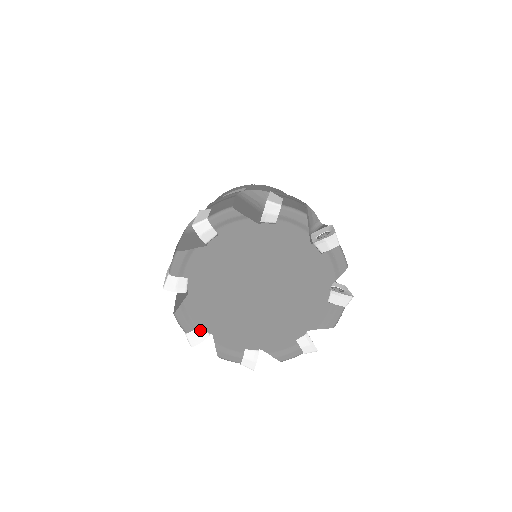
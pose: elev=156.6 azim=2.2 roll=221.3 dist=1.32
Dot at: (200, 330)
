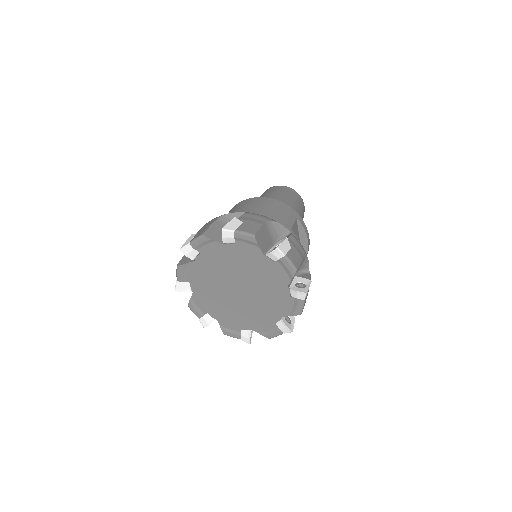
Dot at: (244, 332)
